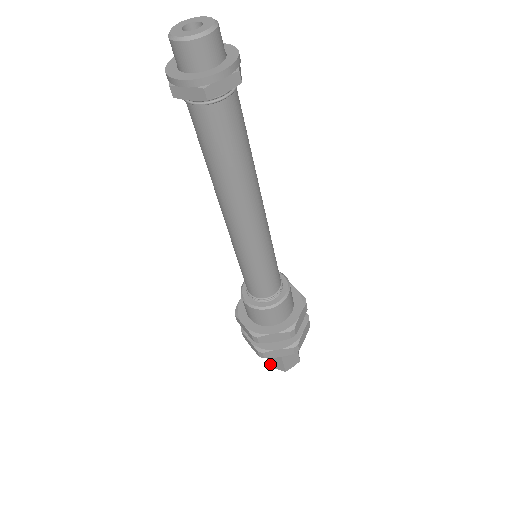
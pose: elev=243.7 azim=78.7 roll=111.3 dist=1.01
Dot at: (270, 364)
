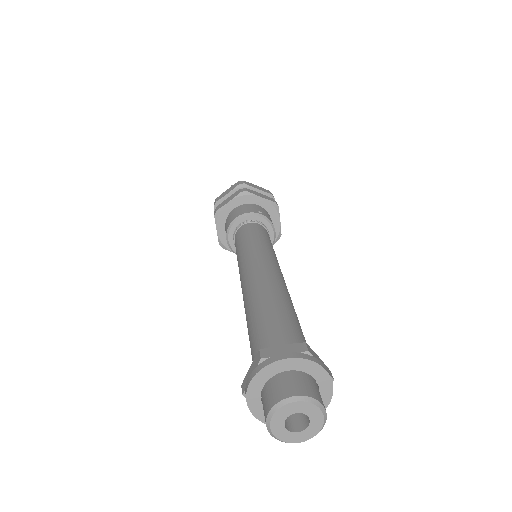
Dot at: occluded
